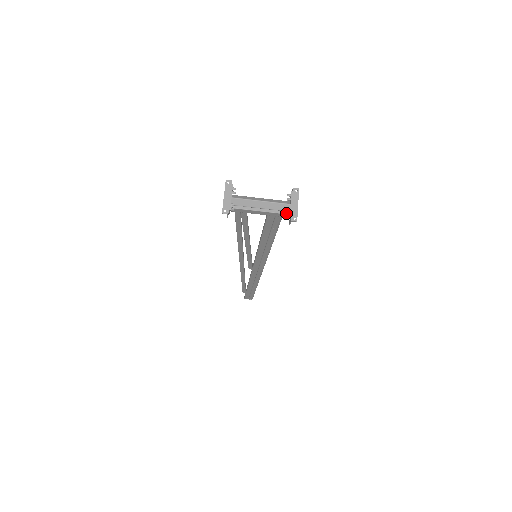
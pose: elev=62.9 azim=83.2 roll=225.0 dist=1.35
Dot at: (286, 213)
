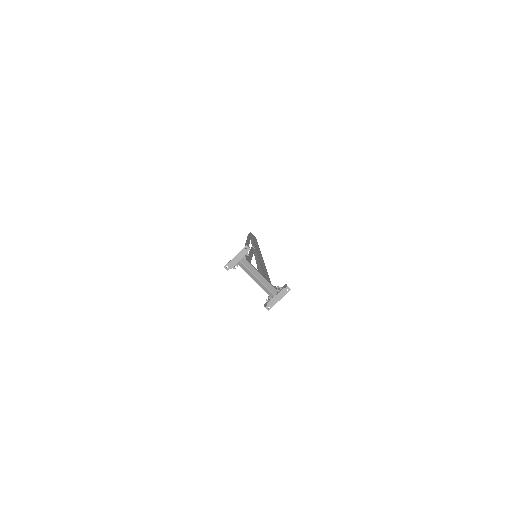
Dot at: (269, 295)
